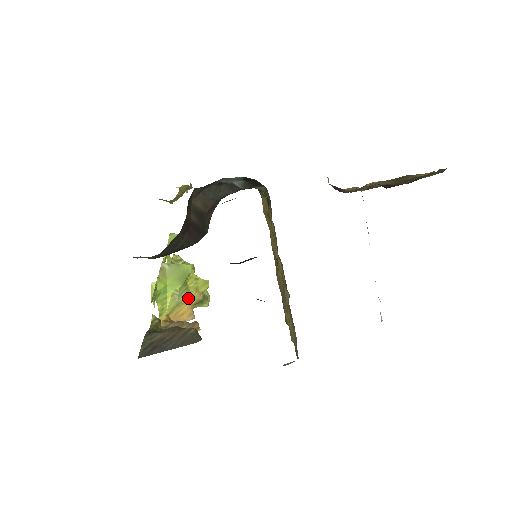
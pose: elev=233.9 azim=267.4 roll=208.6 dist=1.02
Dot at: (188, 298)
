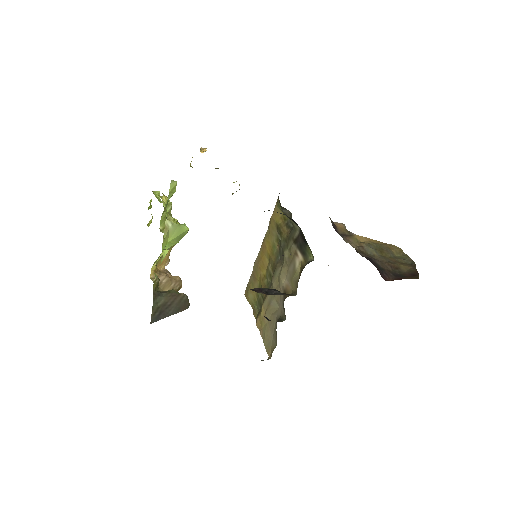
Dot at: (171, 247)
